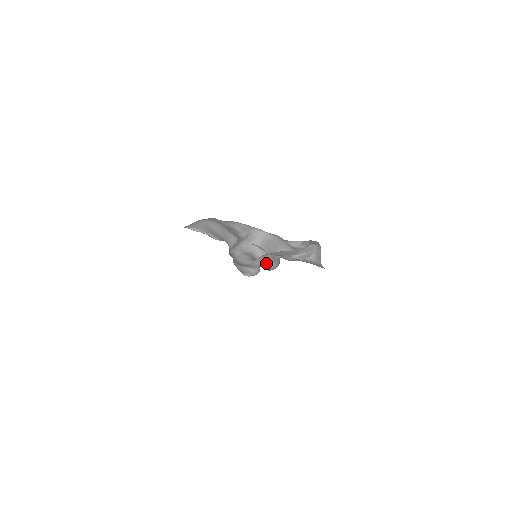
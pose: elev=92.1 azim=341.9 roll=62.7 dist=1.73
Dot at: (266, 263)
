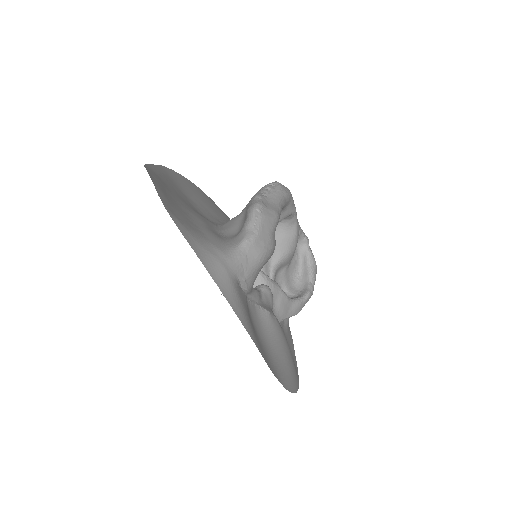
Dot at: occluded
